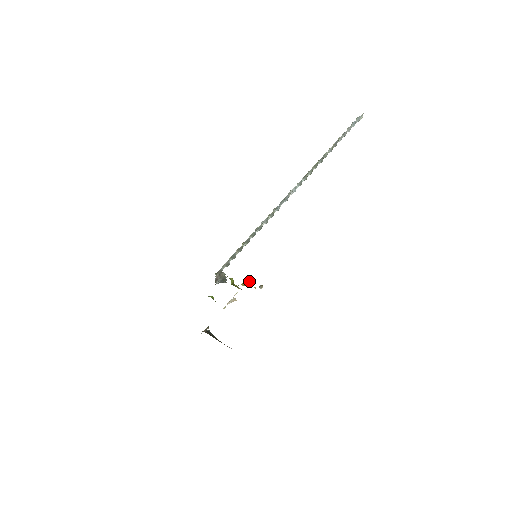
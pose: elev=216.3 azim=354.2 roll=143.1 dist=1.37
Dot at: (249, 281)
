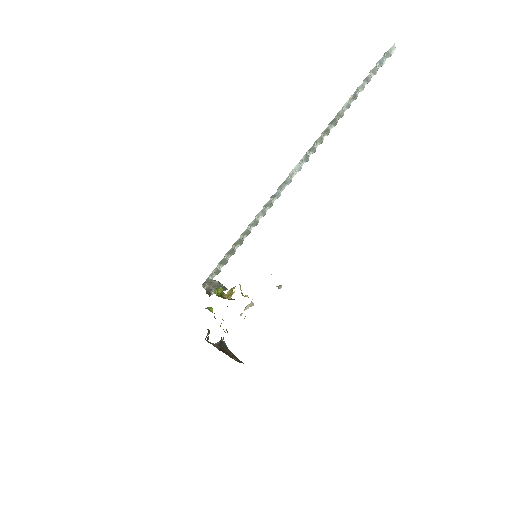
Dot at: (232, 291)
